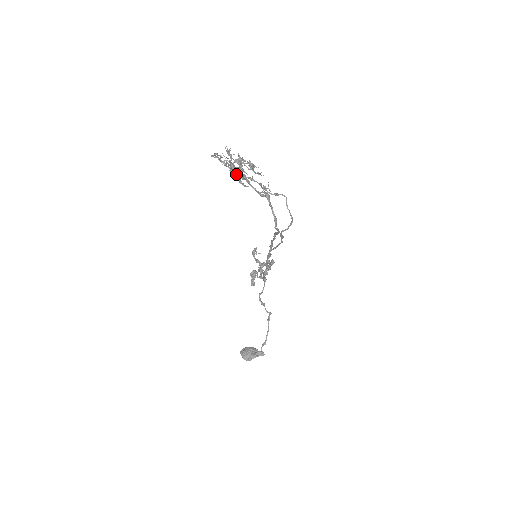
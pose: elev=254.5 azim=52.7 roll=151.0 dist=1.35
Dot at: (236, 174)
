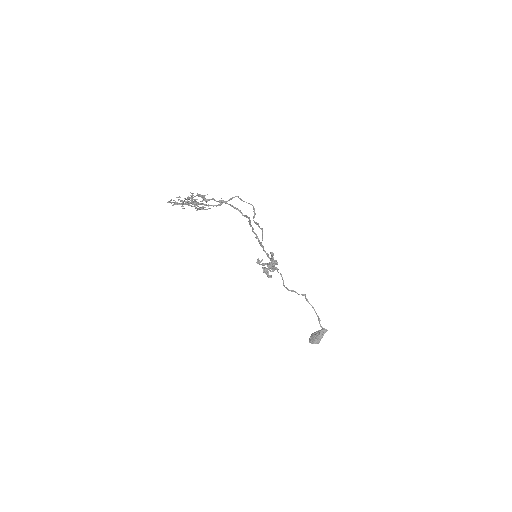
Dot at: (193, 204)
